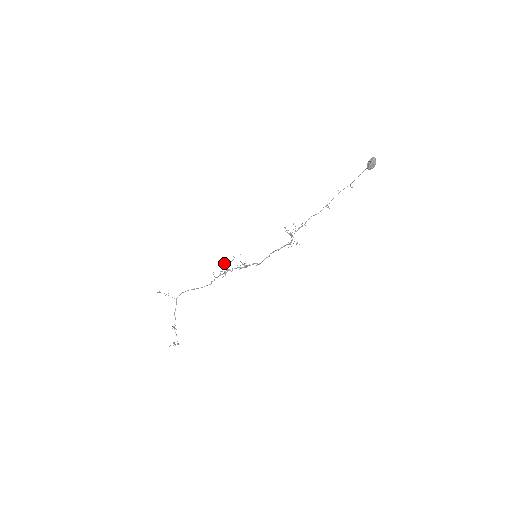
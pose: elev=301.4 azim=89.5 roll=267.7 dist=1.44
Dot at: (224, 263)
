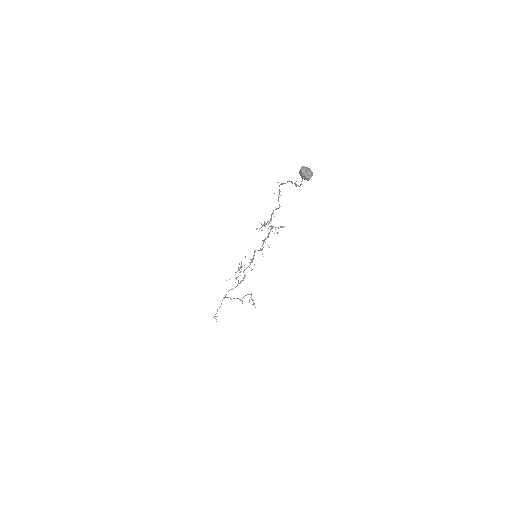
Dot at: occluded
